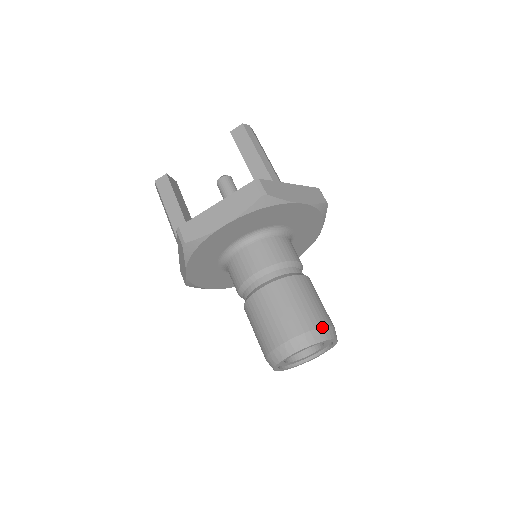
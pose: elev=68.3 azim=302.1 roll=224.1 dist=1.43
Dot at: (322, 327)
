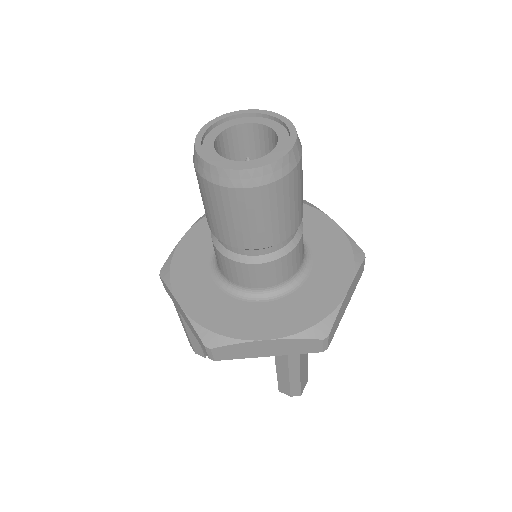
Dot at: occluded
